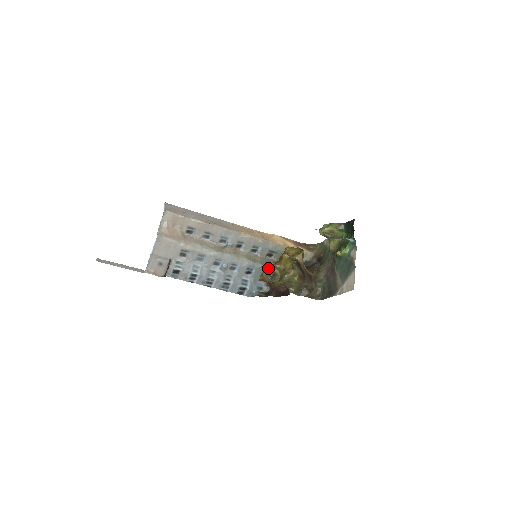
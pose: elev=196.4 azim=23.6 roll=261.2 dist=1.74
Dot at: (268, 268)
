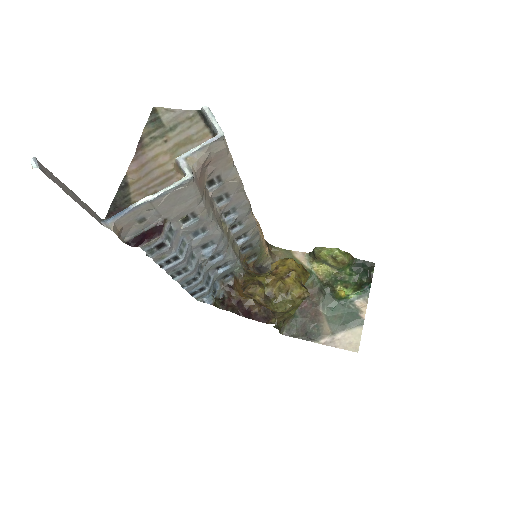
Dot at: (261, 279)
